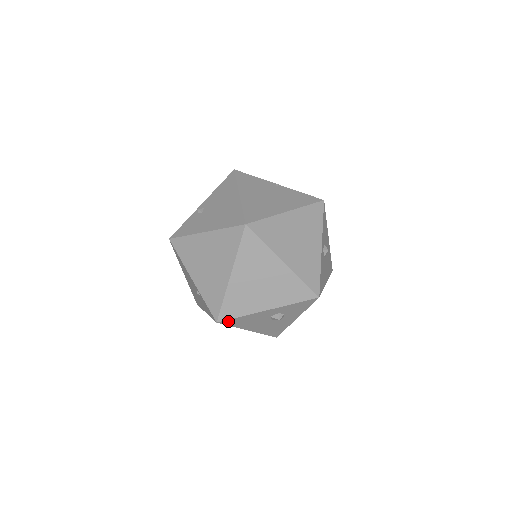
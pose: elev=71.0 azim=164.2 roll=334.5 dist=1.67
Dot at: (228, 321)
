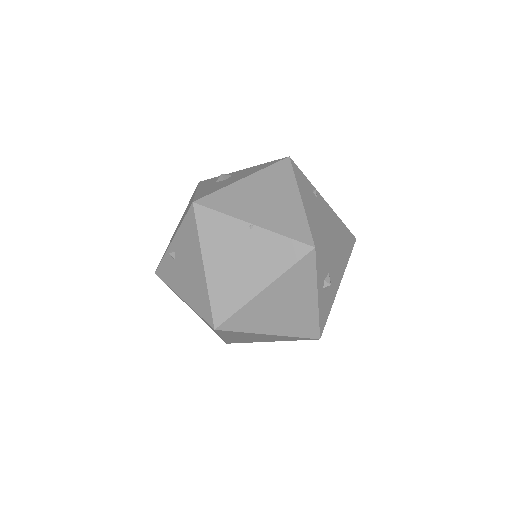
Dot at: occluded
